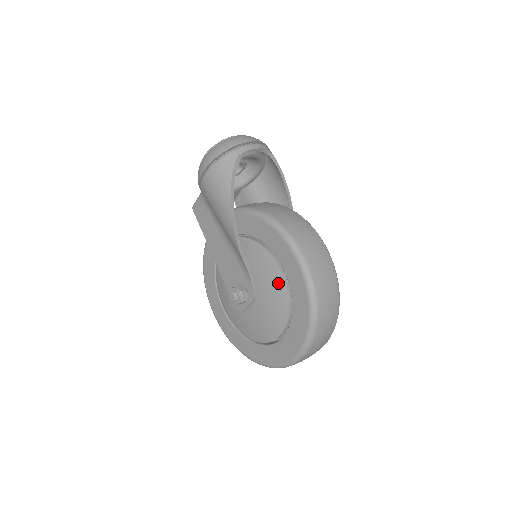
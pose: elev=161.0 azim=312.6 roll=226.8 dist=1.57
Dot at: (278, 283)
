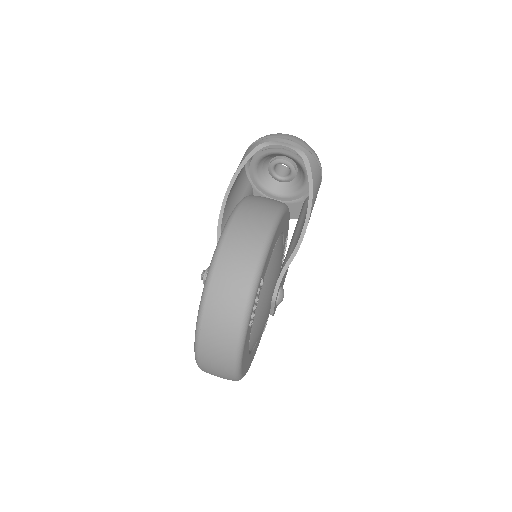
Dot at: occluded
